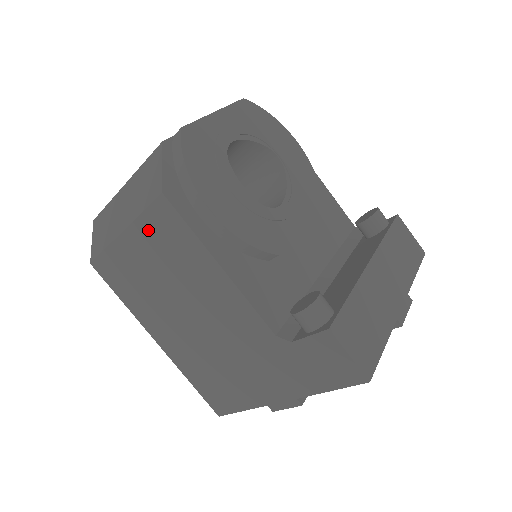
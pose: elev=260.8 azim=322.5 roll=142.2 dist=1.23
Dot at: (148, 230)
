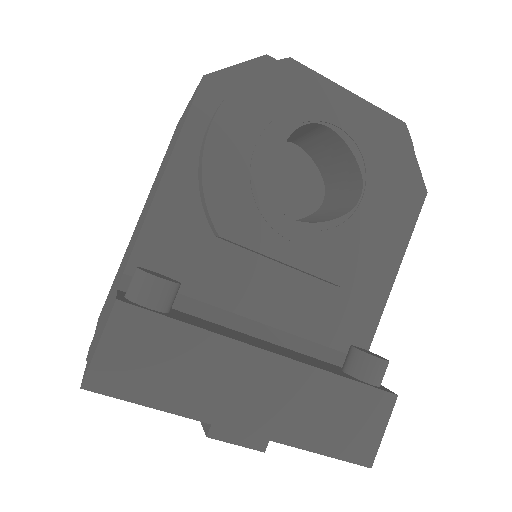
Dot at: occluded
